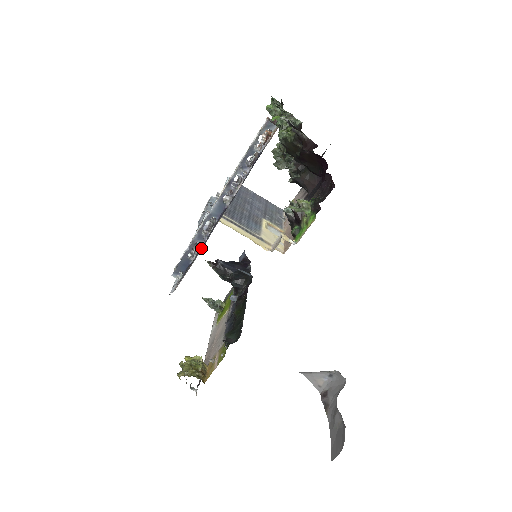
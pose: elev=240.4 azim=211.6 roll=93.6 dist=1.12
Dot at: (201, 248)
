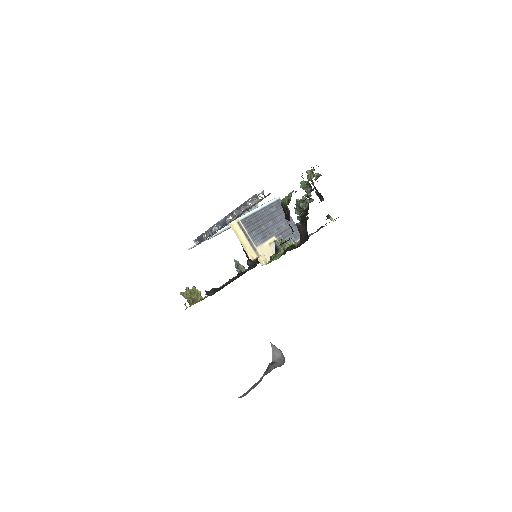
Dot at: occluded
